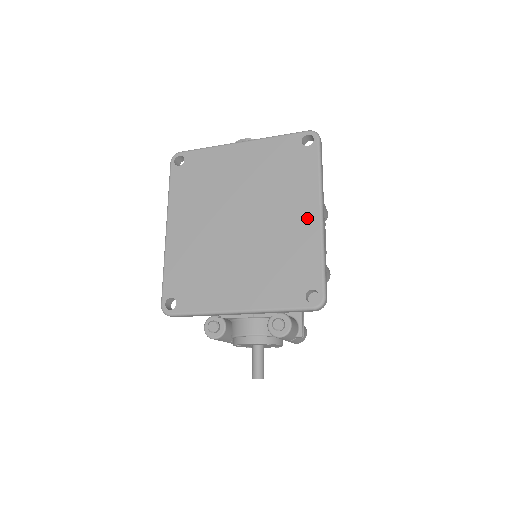
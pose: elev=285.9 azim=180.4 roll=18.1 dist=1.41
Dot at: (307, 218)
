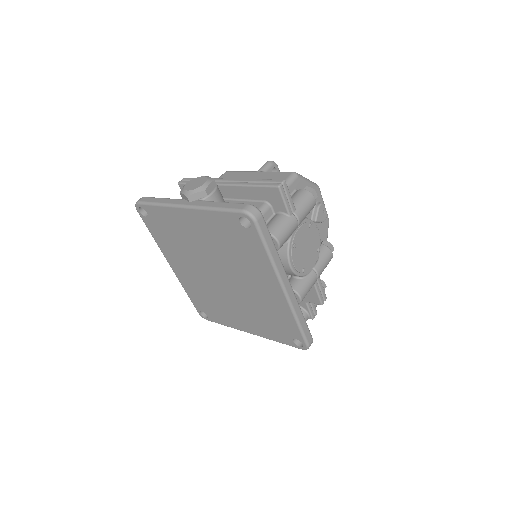
Dot at: (273, 291)
